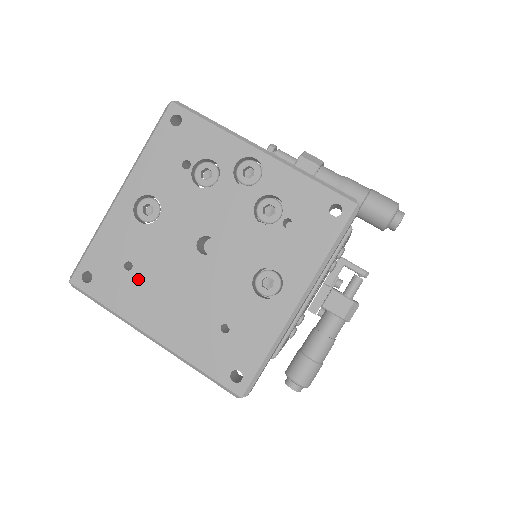
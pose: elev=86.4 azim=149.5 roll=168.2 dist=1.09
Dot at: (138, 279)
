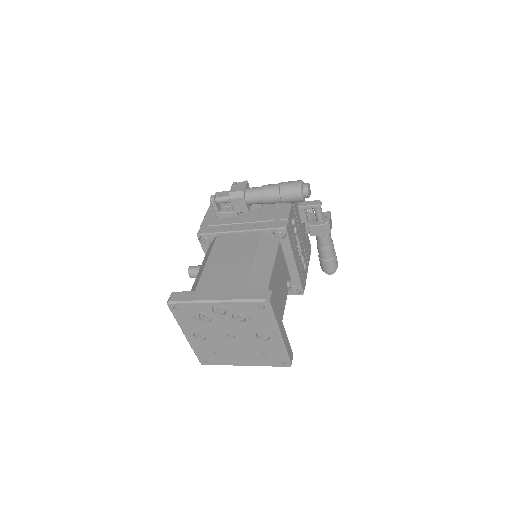
Dot at: (221, 354)
